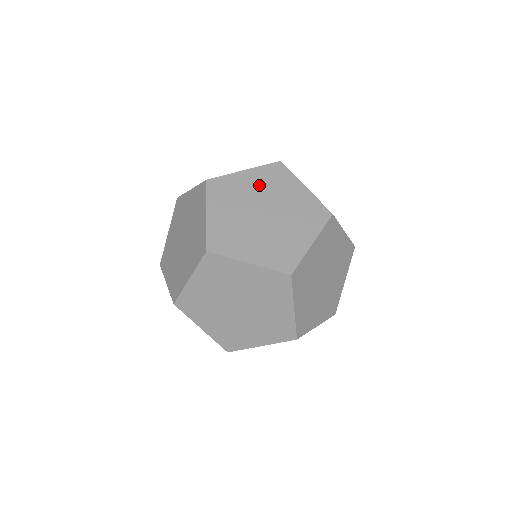
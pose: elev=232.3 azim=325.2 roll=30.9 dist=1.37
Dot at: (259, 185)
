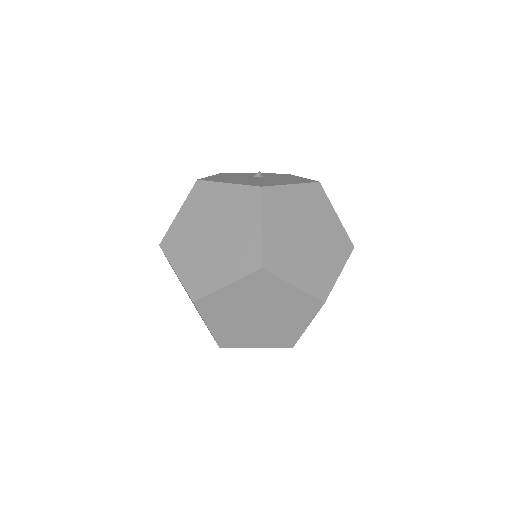
Dot at: (195, 215)
